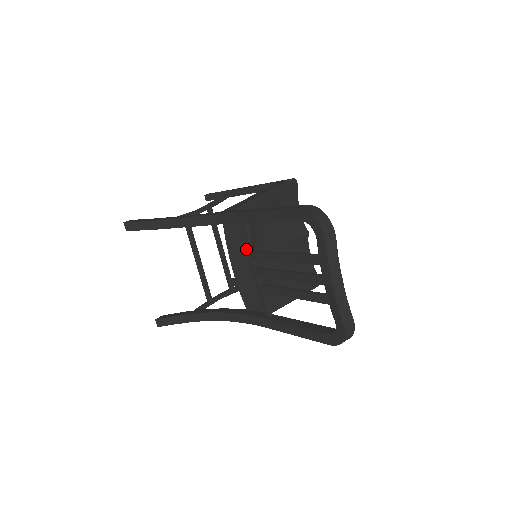
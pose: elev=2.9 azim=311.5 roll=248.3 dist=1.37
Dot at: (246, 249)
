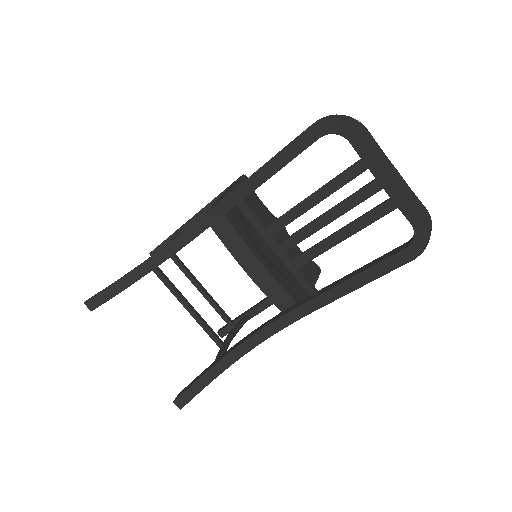
Dot at: (257, 230)
